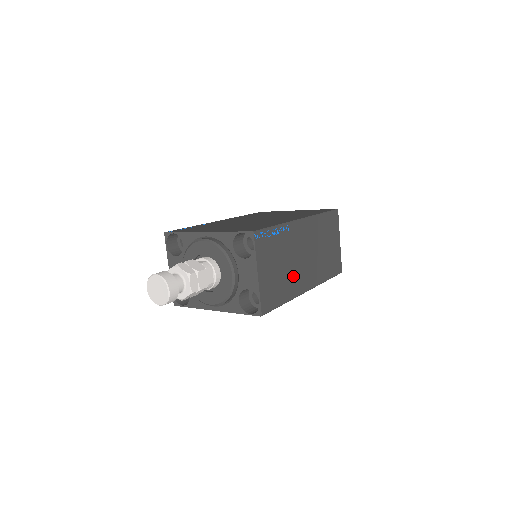
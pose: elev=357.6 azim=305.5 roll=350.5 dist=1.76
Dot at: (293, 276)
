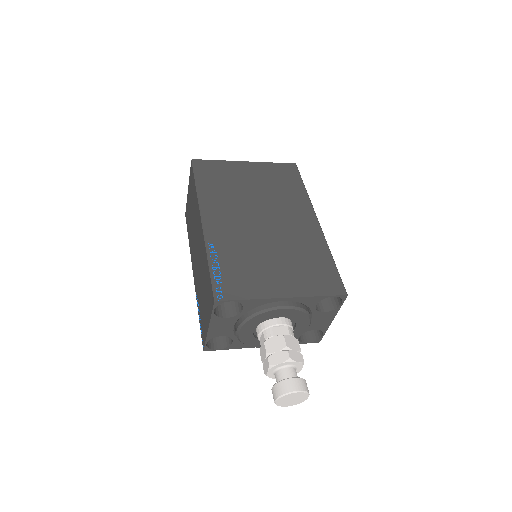
Dot at: occluded
